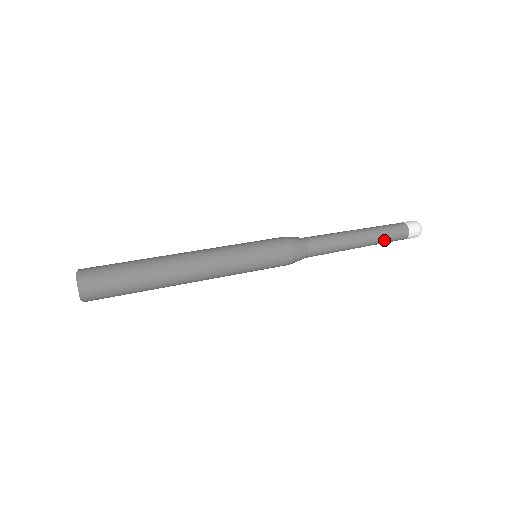
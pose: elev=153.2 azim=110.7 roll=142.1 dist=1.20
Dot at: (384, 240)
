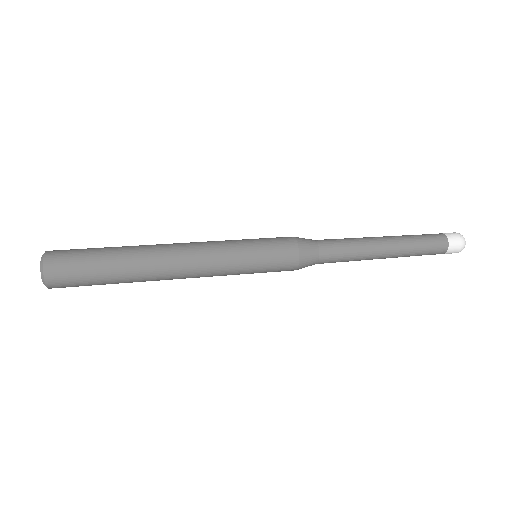
Dot at: (413, 255)
